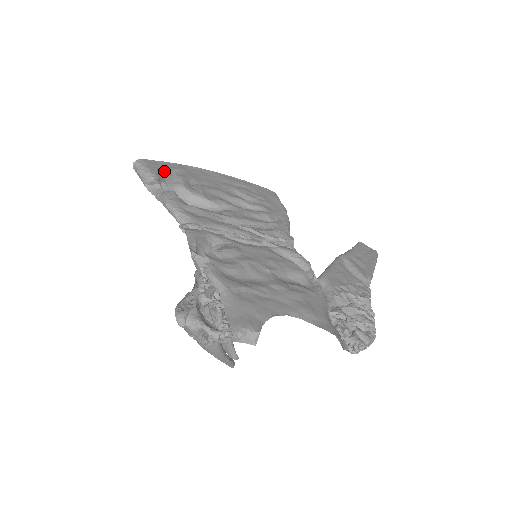
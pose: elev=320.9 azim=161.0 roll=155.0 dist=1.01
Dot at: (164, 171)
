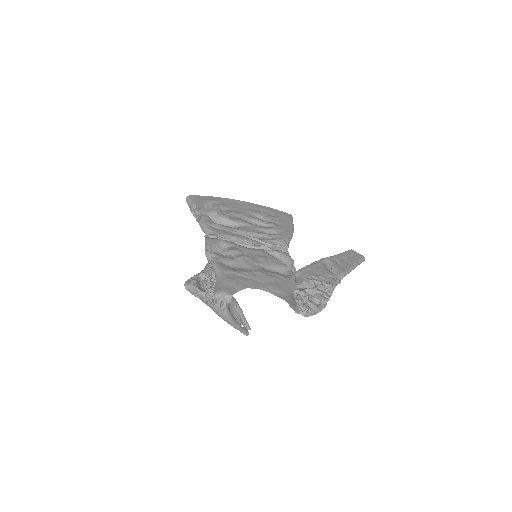
Dot at: (205, 202)
